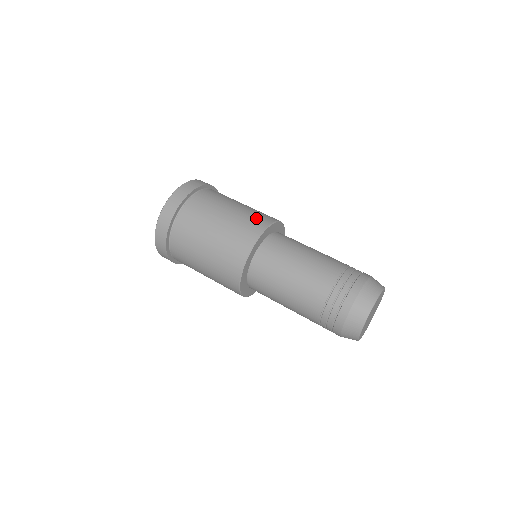
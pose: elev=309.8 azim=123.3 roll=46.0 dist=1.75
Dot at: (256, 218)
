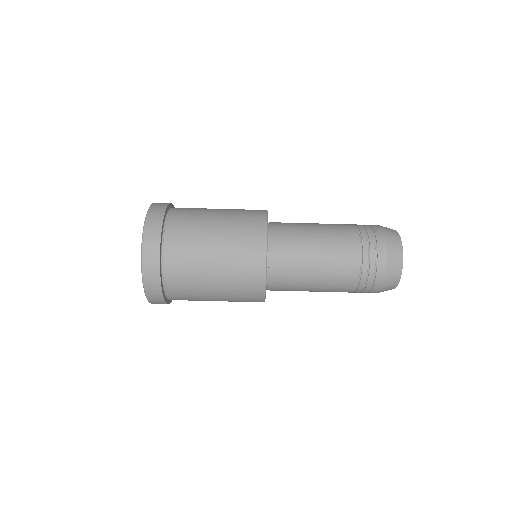
Dot at: (247, 270)
